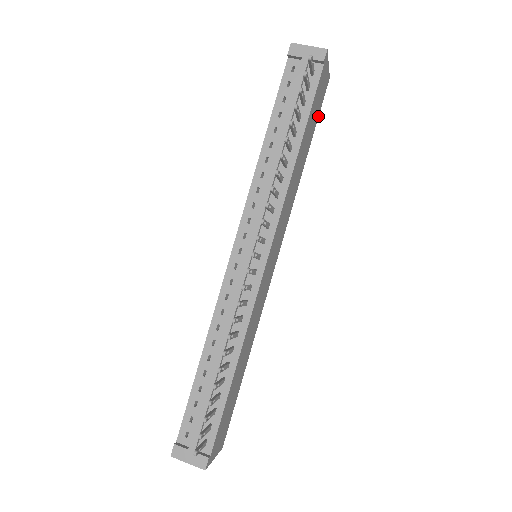
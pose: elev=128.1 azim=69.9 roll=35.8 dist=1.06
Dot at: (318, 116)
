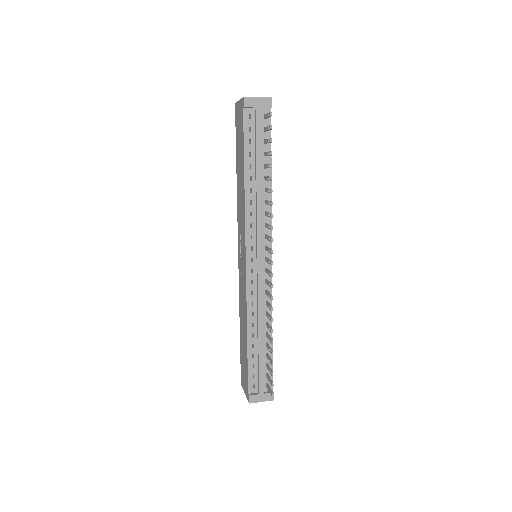
Dot at: occluded
